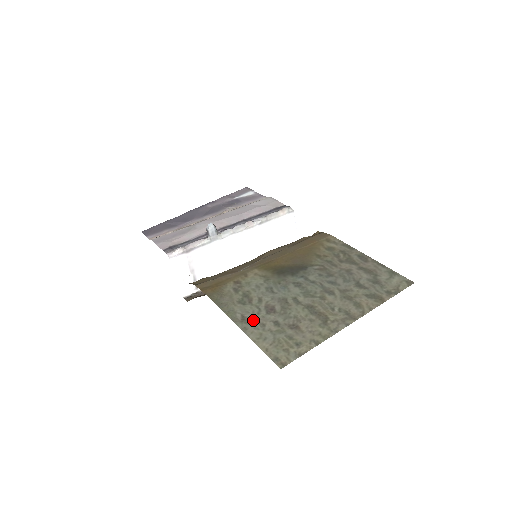
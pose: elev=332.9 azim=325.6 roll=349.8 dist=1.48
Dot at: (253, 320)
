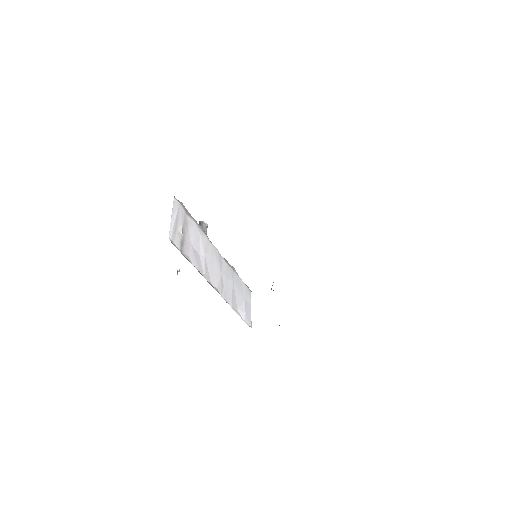
Dot at: occluded
